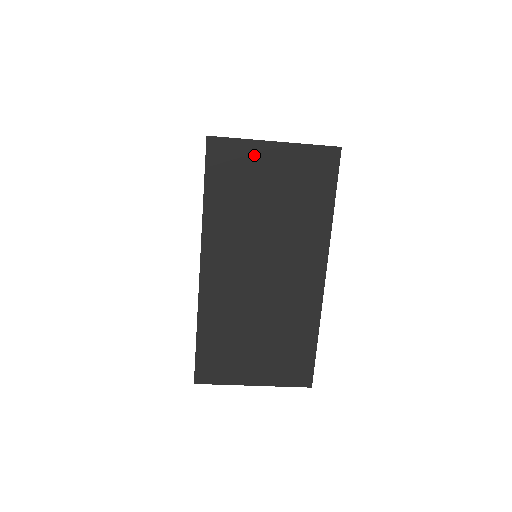
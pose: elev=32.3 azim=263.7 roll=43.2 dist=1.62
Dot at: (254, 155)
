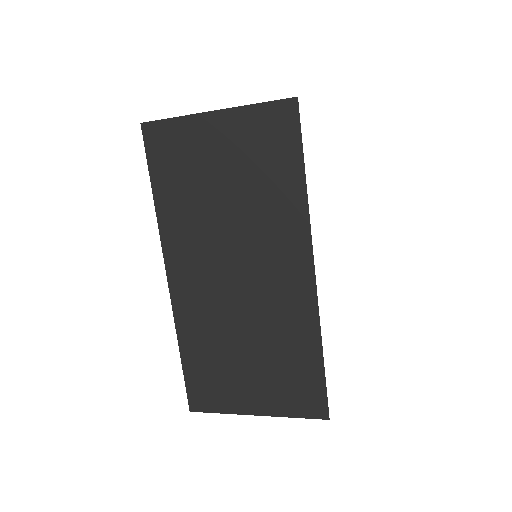
Dot at: (195, 133)
